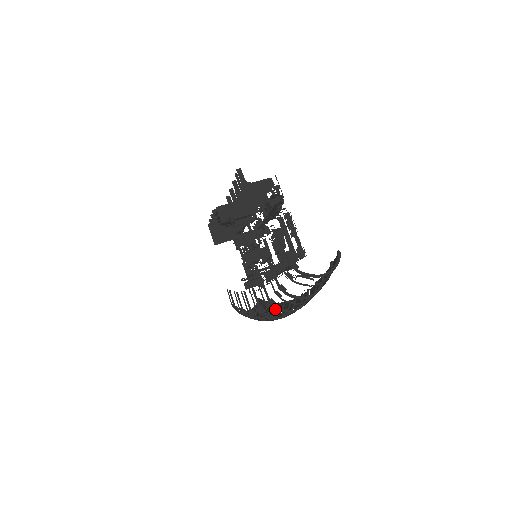
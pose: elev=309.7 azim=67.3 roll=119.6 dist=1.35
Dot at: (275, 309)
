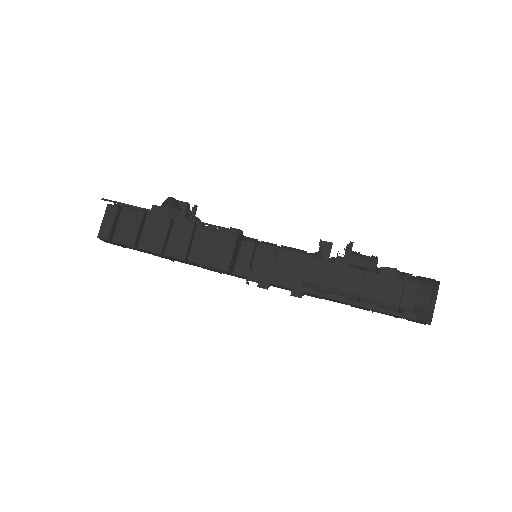
Dot at: occluded
